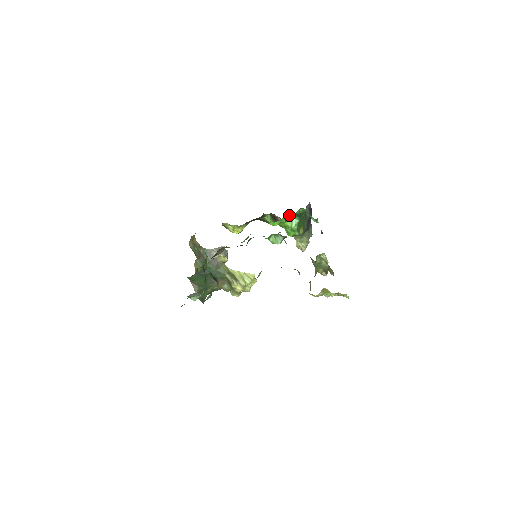
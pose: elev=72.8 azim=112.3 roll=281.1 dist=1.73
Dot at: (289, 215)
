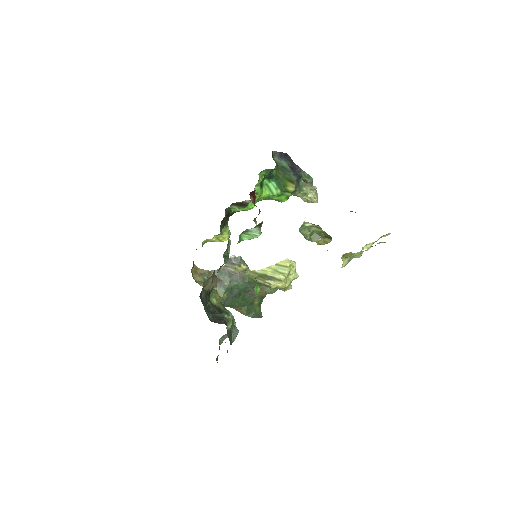
Dot at: (250, 193)
